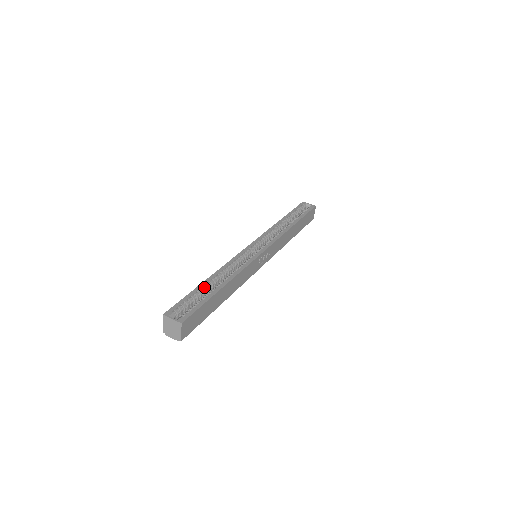
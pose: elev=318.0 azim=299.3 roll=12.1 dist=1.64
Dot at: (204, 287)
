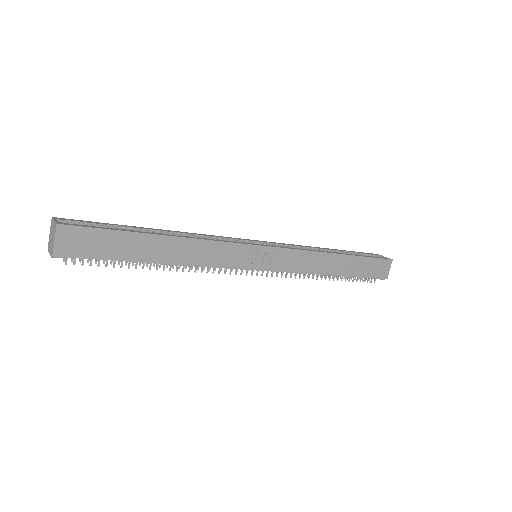
Dot at: (140, 229)
